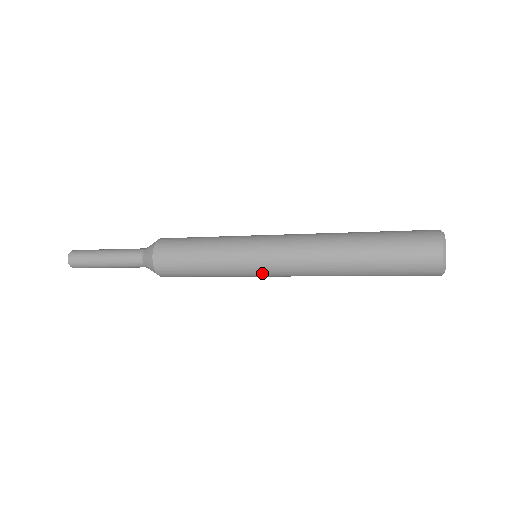
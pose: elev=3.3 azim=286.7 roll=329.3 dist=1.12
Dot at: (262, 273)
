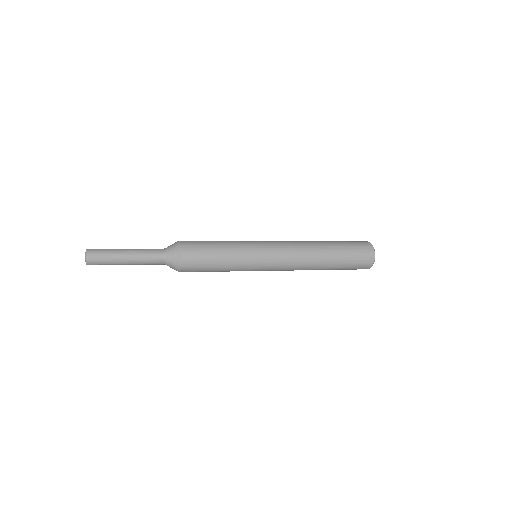
Dot at: (266, 264)
